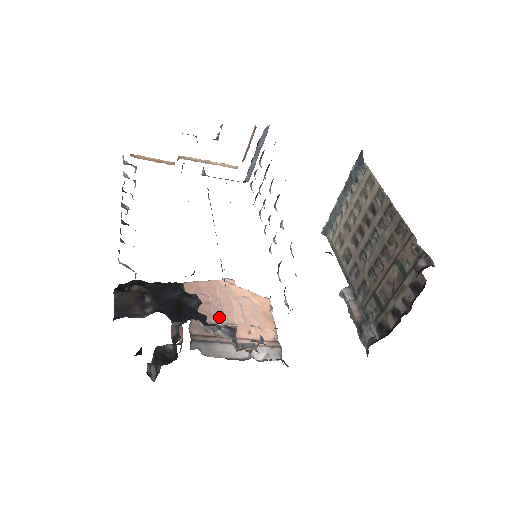
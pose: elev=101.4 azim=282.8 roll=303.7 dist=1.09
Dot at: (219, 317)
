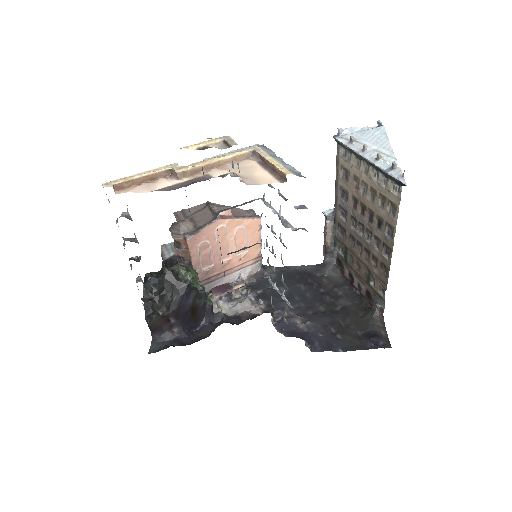
Dot at: (217, 259)
